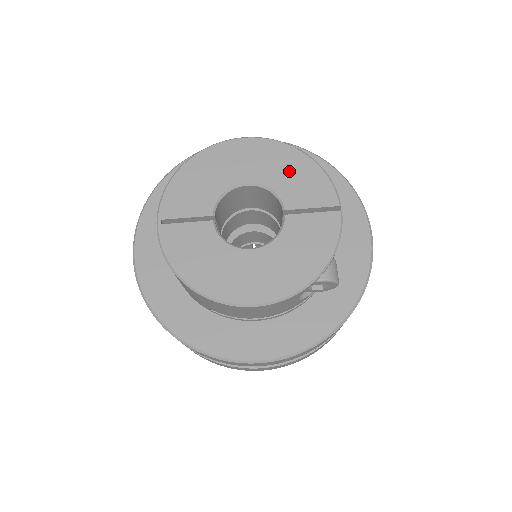
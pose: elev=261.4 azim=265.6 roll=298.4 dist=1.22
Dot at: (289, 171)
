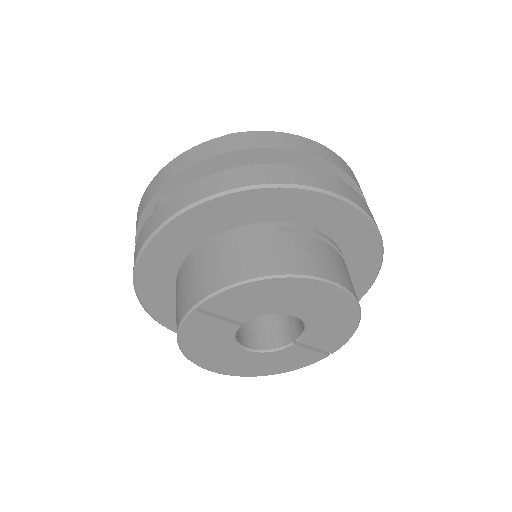
Dot at: (333, 324)
